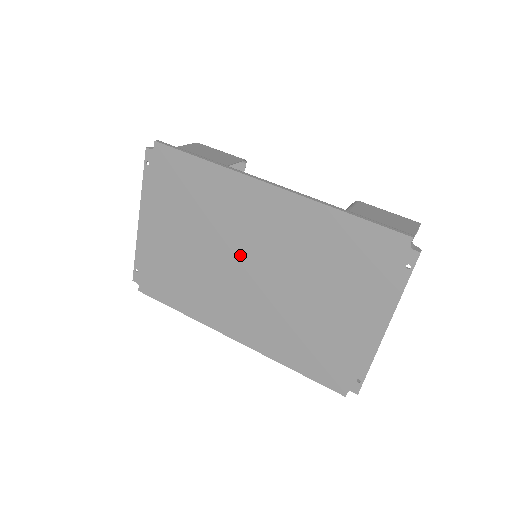
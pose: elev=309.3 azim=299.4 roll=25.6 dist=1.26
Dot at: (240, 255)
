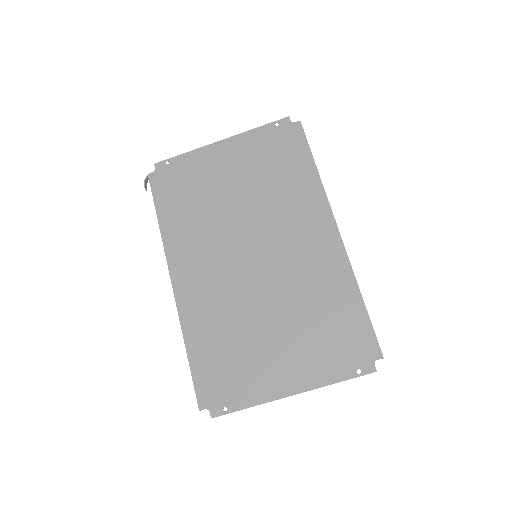
Dot at: (259, 240)
